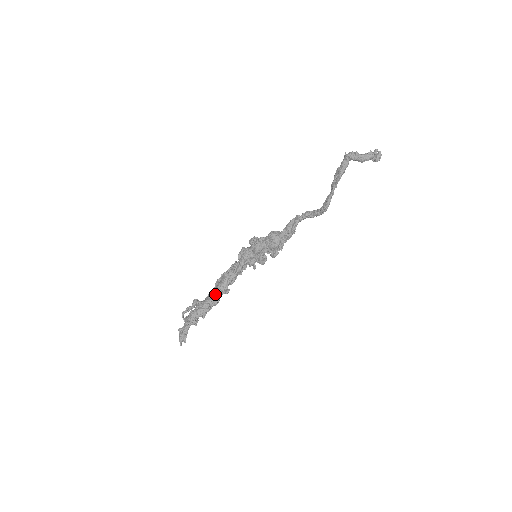
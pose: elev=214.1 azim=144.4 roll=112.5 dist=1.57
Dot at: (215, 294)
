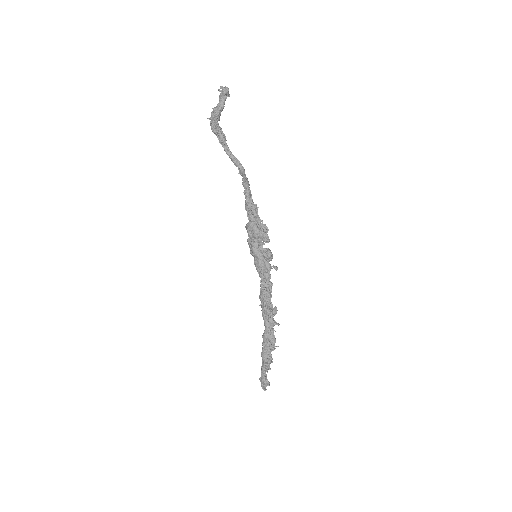
Dot at: occluded
